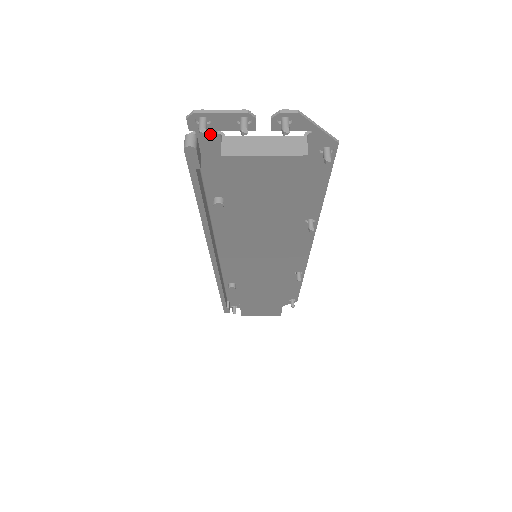
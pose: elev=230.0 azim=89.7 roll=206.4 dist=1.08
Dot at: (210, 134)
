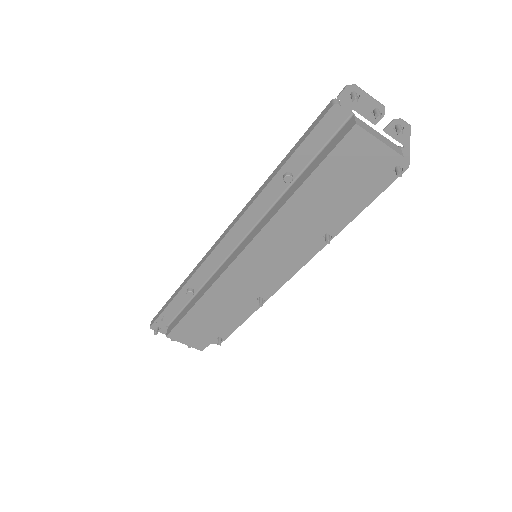
Dot at: (346, 109)
